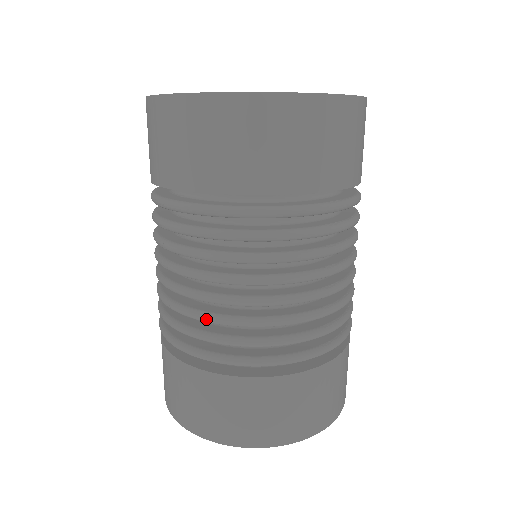
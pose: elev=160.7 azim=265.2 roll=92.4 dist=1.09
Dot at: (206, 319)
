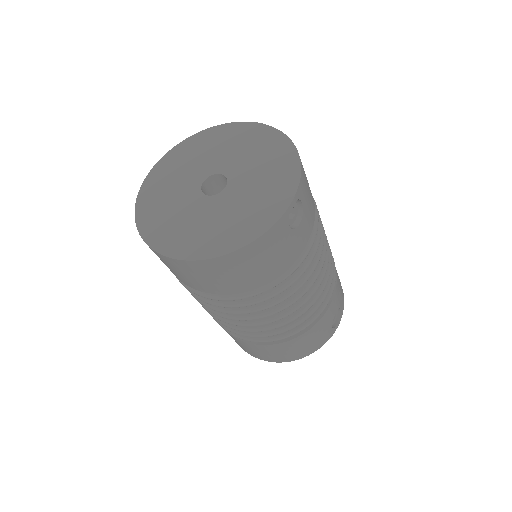
Dot at: occluded
